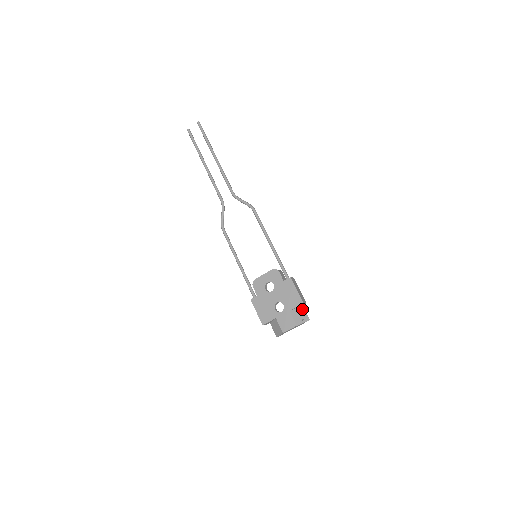
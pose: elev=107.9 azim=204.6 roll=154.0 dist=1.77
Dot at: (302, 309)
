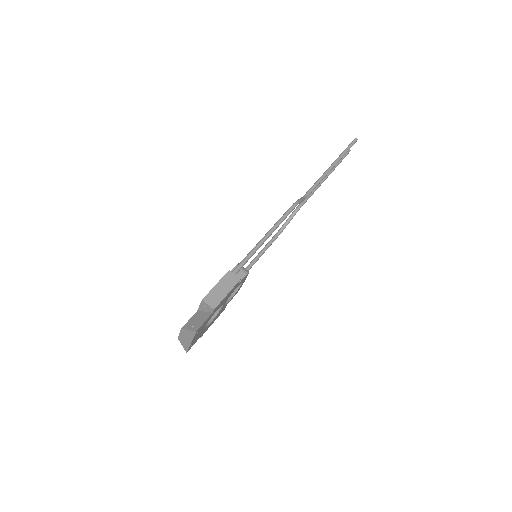
Dot at: (207, 316)
